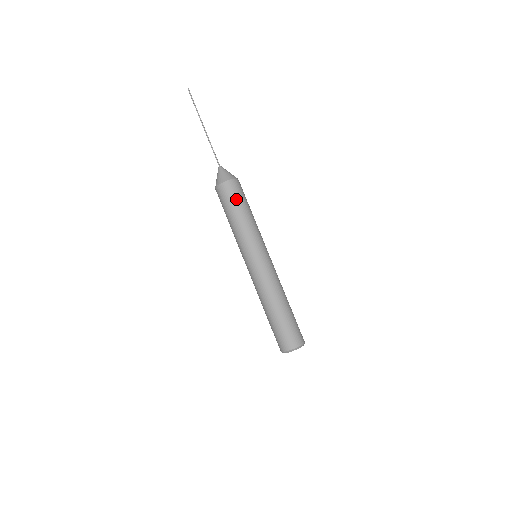
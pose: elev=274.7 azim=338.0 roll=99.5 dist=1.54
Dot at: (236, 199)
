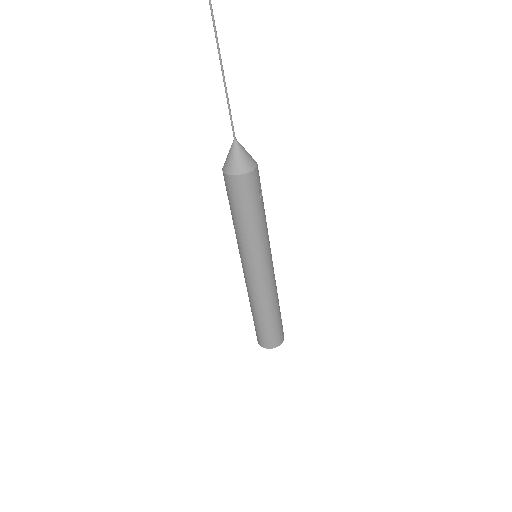
Dot at: (240, 201)
